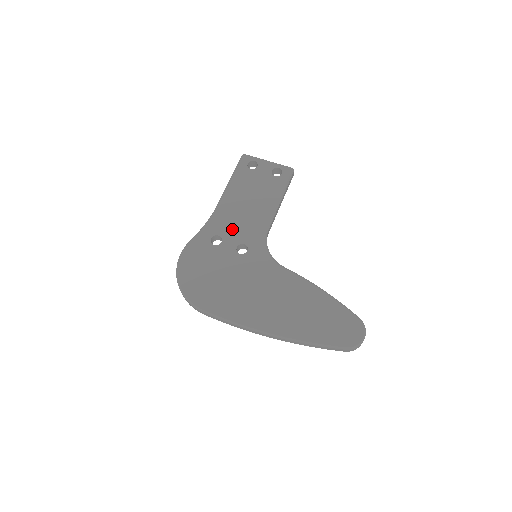
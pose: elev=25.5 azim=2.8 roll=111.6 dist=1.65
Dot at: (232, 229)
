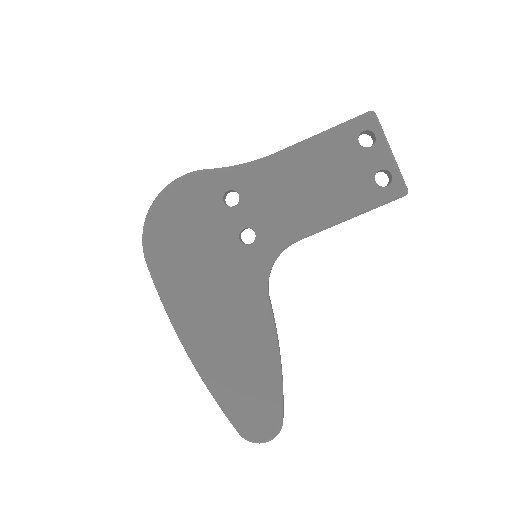
Dot at: (260, 202)
